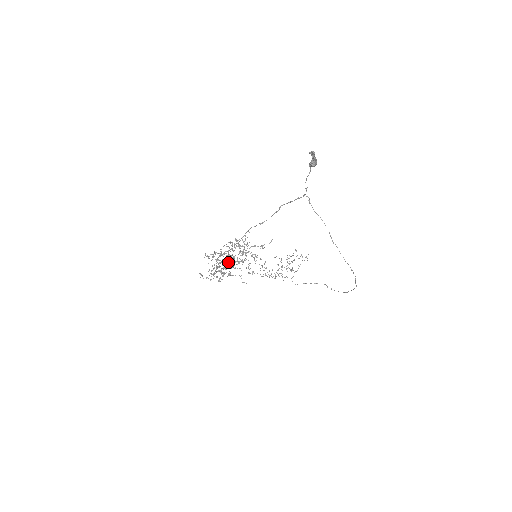
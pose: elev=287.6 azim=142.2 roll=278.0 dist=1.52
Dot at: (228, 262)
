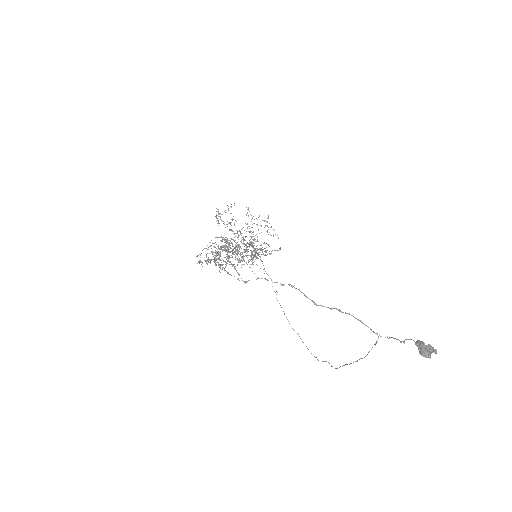
Dot at: (239, 274)
